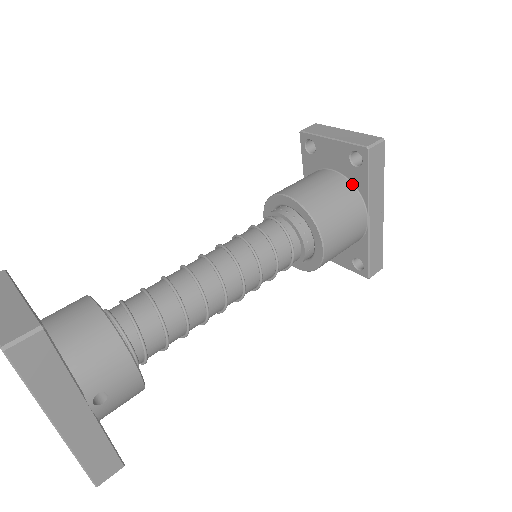
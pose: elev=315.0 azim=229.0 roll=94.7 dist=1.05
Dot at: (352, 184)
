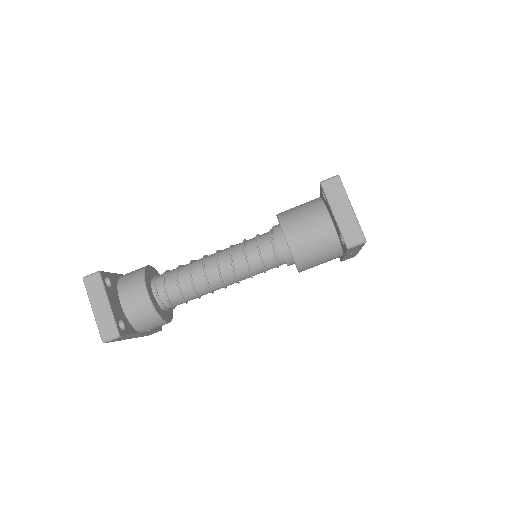
Dot at: (339, 240)
